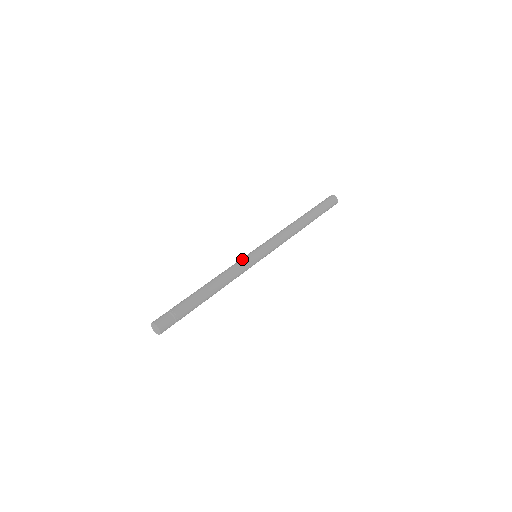
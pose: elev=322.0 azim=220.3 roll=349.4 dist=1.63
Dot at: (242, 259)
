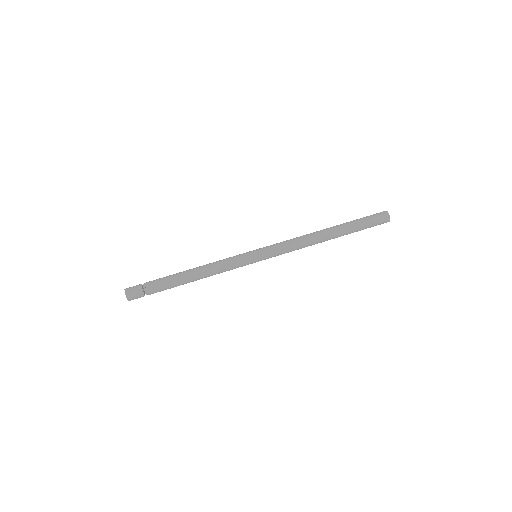
Dot at: (236, 255)
